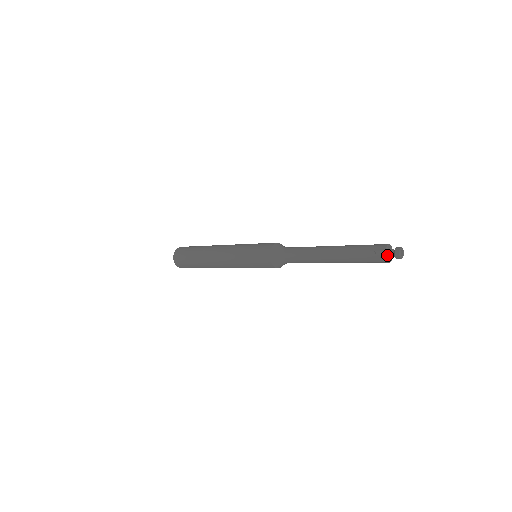
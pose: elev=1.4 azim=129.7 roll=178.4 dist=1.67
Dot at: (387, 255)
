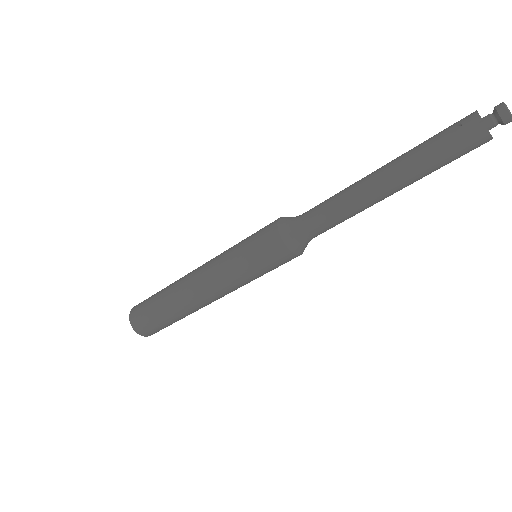
Dot at: (482, 123)
